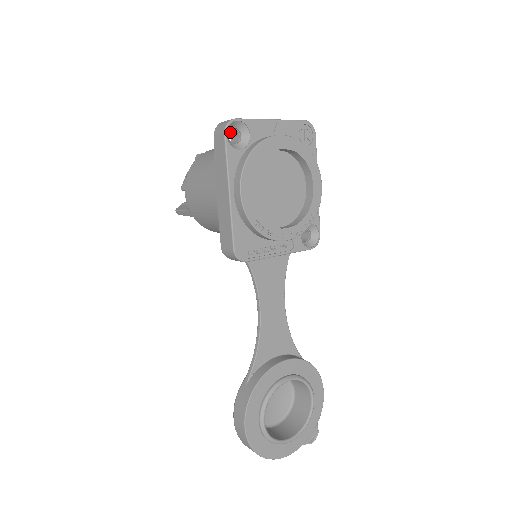
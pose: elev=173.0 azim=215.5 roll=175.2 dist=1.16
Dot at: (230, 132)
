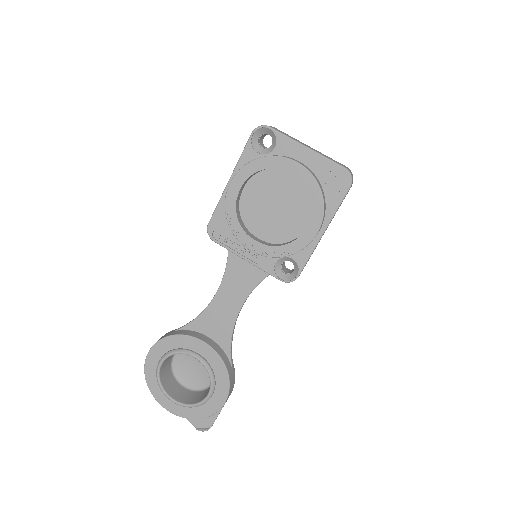
Dot at: occluded
